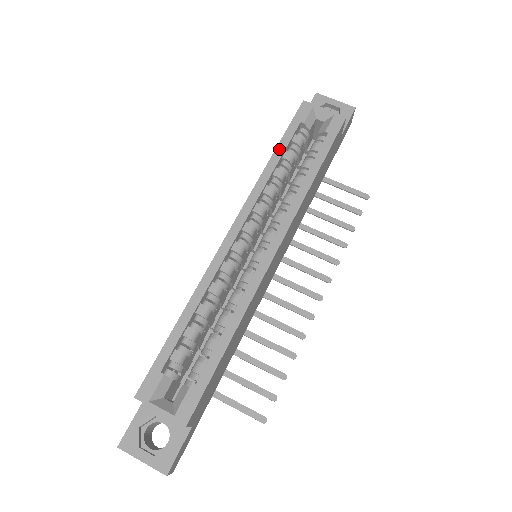
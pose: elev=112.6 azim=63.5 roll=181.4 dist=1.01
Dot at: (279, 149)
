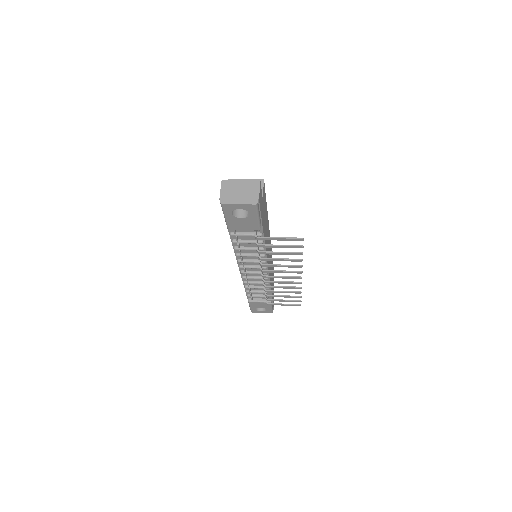
Dot at: occluded
